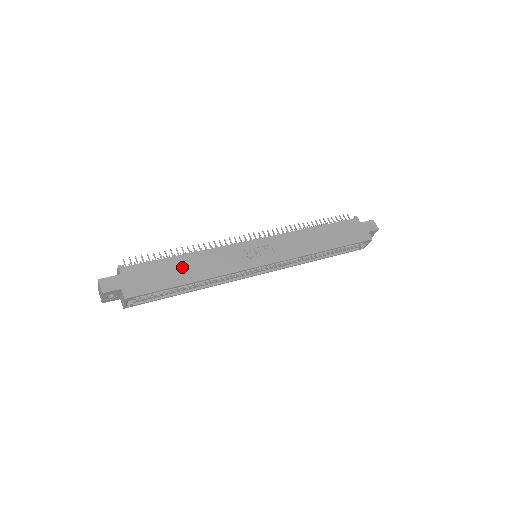
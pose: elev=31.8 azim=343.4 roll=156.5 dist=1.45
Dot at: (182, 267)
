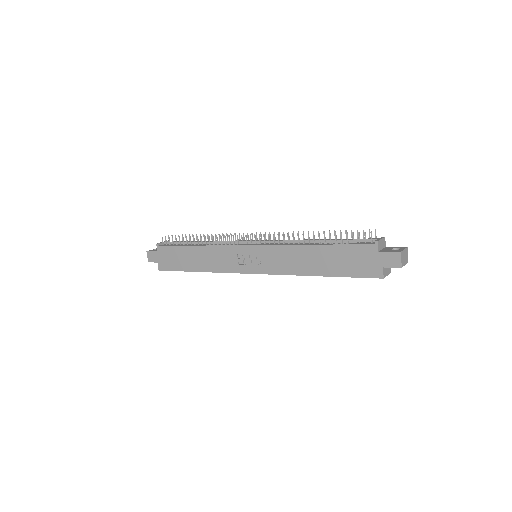
Dot at: (192, 257)
